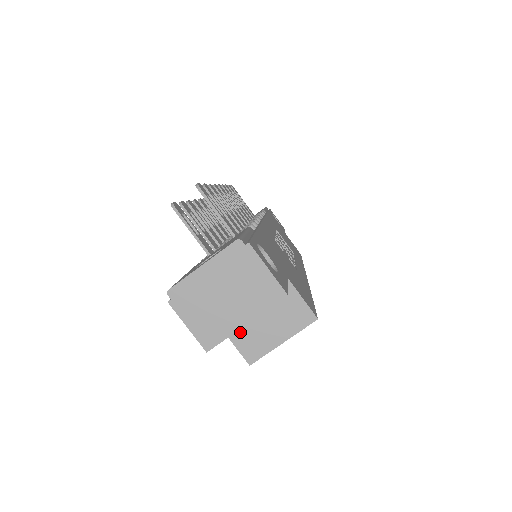
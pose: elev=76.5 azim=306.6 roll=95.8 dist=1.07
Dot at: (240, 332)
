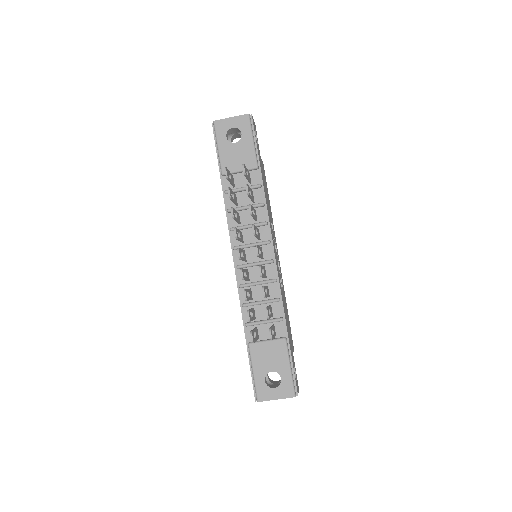
Dot at: occluded
